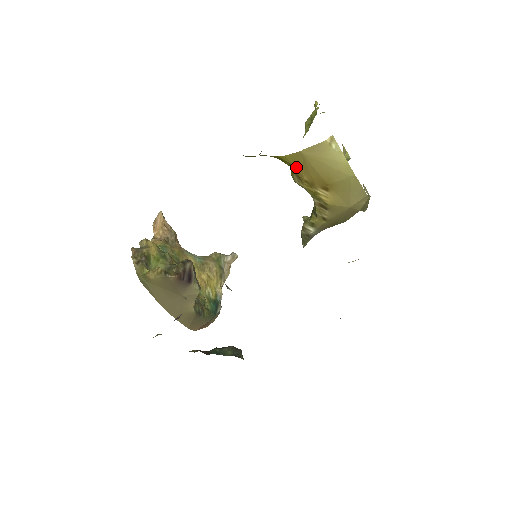
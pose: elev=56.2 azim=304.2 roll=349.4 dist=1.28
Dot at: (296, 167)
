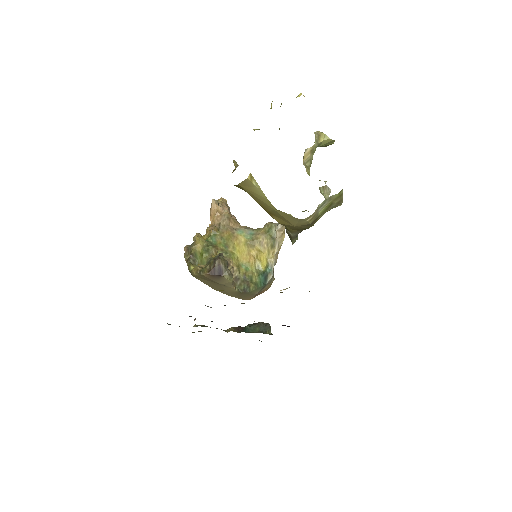
Dot at: occluded
